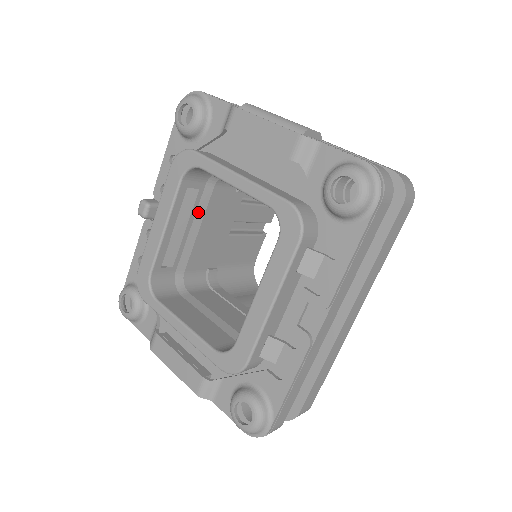
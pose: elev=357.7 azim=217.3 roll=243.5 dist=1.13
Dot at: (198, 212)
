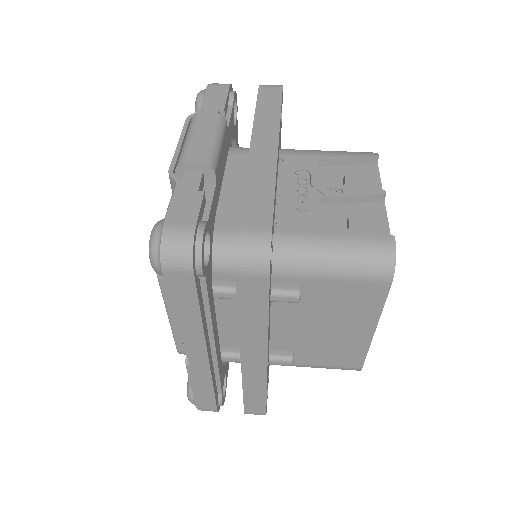
Dot at: occluded
